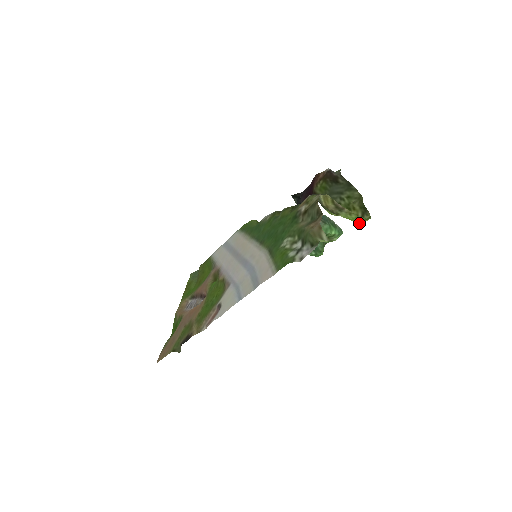
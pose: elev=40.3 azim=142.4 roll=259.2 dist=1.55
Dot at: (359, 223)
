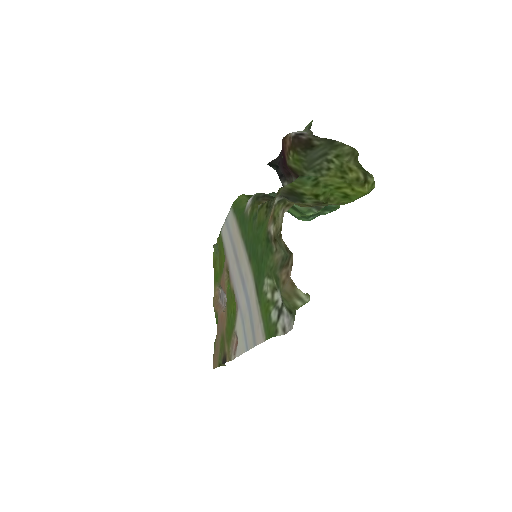
Dot at: (362, 195)
